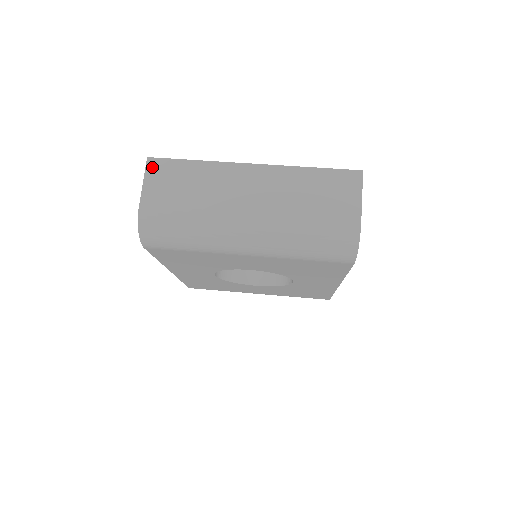
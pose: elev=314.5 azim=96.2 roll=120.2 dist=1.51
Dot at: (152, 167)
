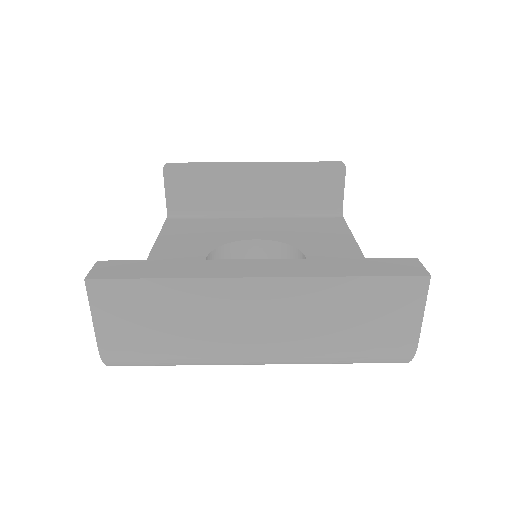
Dot at: (98, 294)
